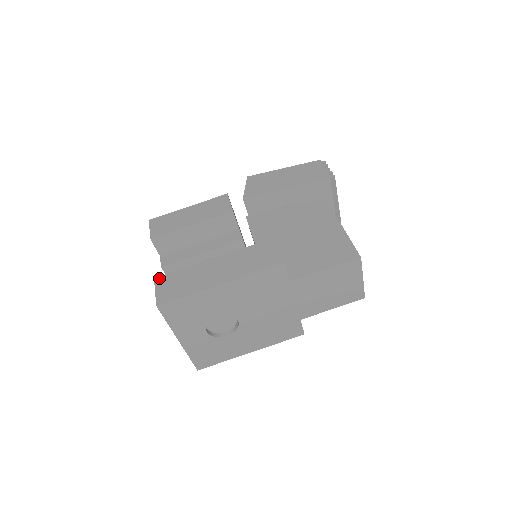
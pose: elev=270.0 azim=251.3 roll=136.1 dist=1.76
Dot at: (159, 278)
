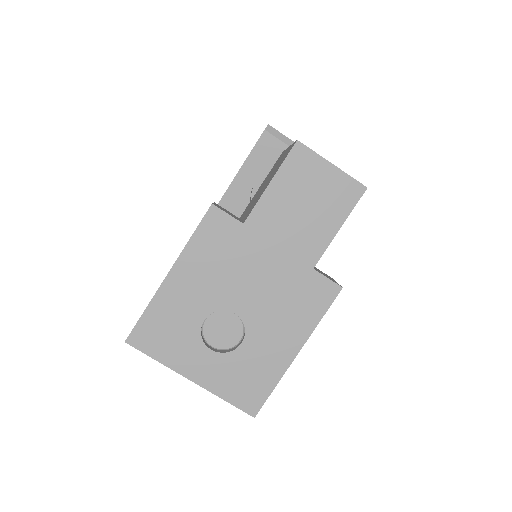
Dot at: occluded
